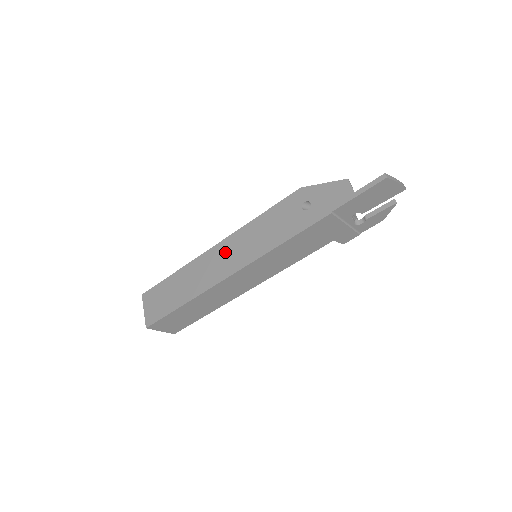
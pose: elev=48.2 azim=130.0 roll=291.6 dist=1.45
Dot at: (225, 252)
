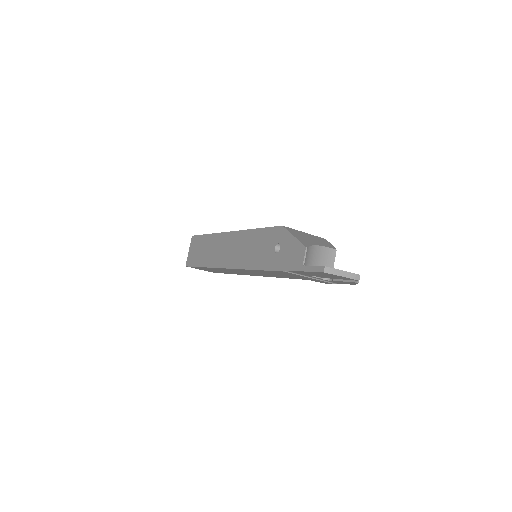
Dot at: (231, 244)
